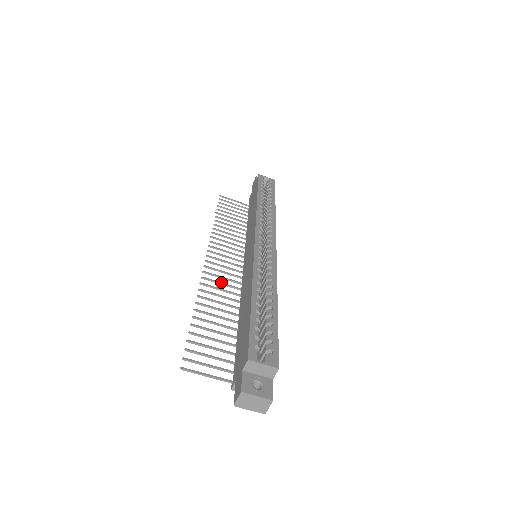
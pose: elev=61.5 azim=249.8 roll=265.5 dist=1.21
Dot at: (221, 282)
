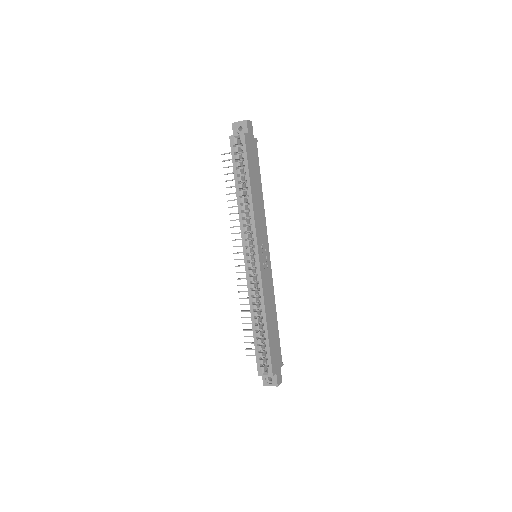
Dot at: occluded
